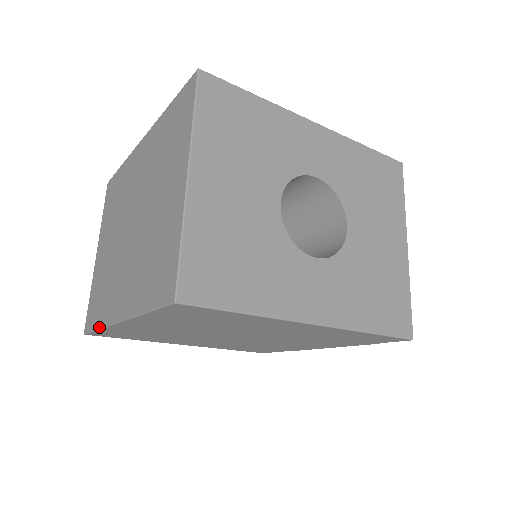
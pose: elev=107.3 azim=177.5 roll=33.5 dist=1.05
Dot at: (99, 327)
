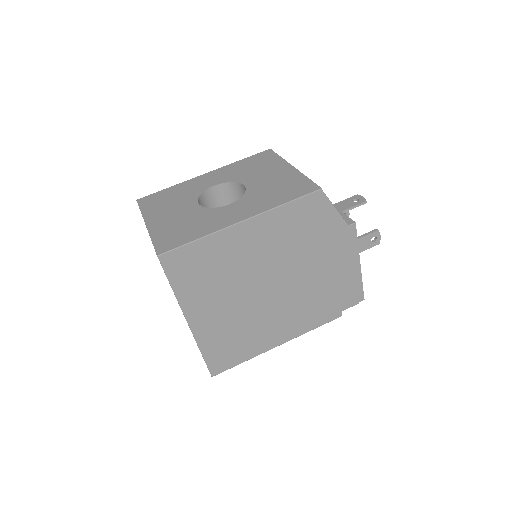
Dot at: occluded
